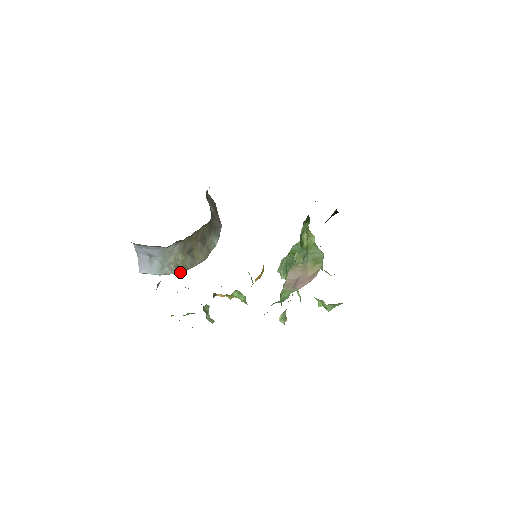
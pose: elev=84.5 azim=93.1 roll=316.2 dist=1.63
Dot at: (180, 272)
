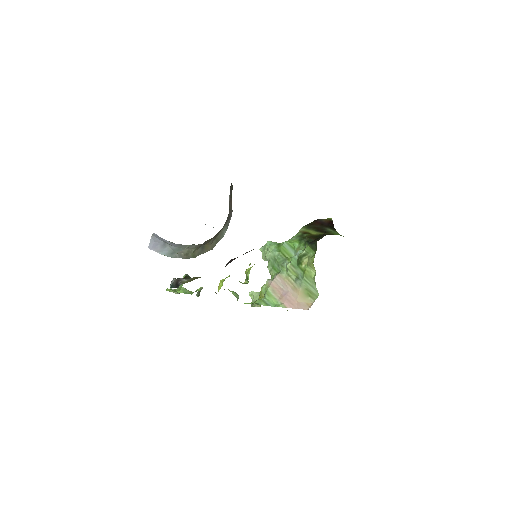
Dot at: (187, 258)
